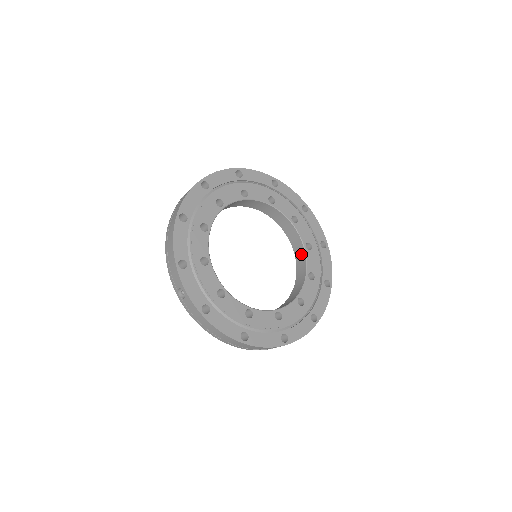
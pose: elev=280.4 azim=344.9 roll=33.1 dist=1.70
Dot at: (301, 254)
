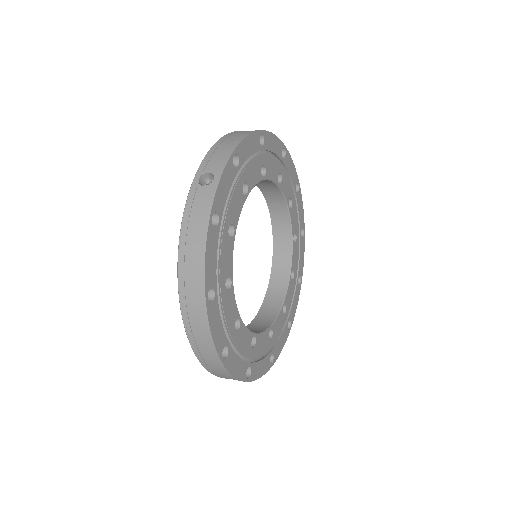
Dot at: (273, 308)
